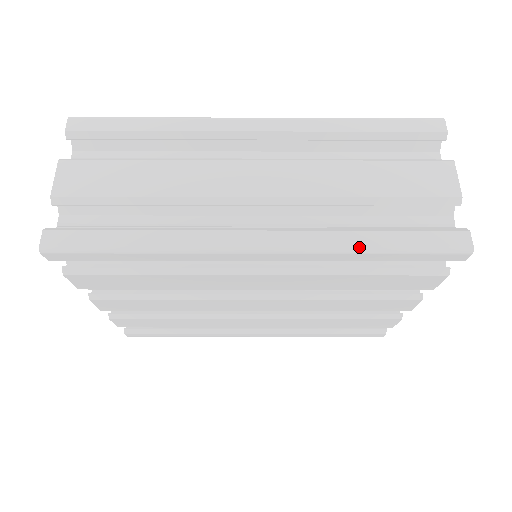
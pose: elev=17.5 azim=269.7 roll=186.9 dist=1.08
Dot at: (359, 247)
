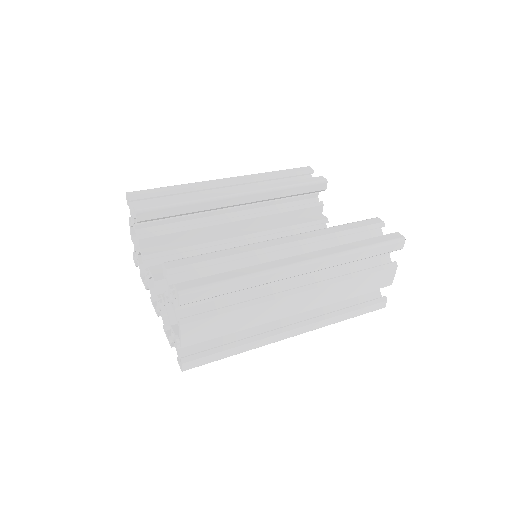
Dot at: occluded
